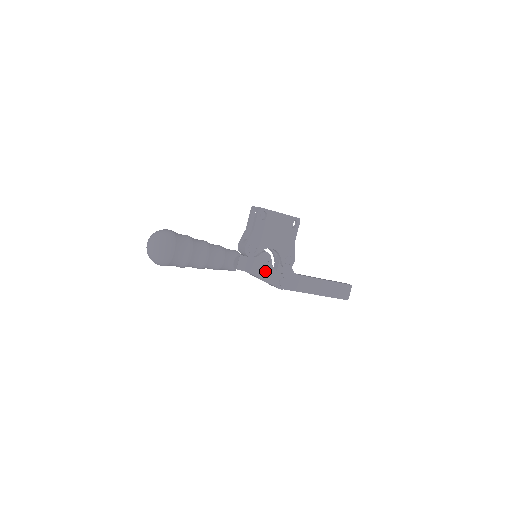
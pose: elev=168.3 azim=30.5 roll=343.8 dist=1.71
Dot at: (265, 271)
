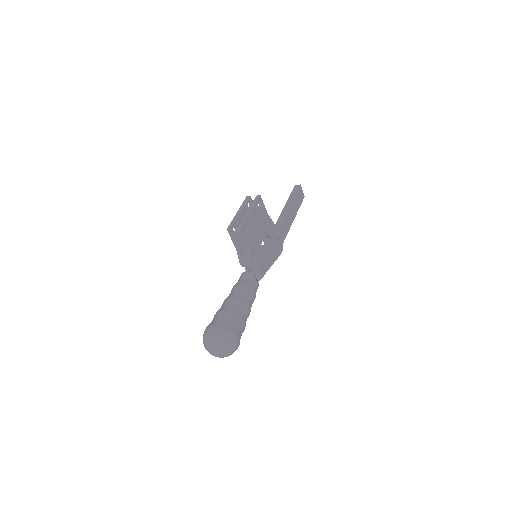
Dot at: (270, 258)
